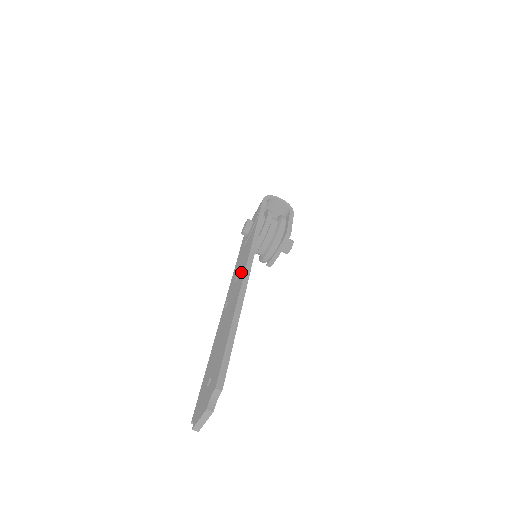
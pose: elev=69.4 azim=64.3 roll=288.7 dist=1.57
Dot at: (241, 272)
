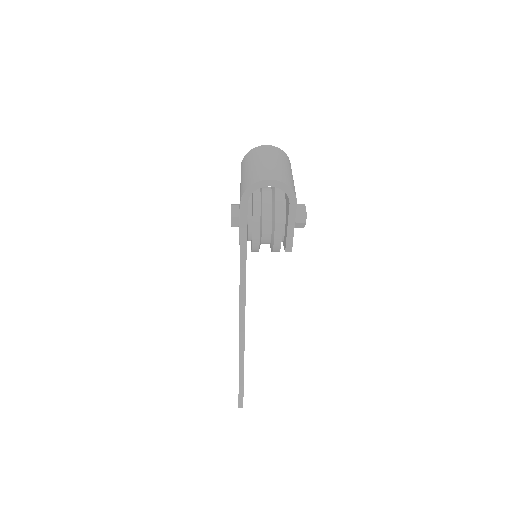
Dot at: occluded
